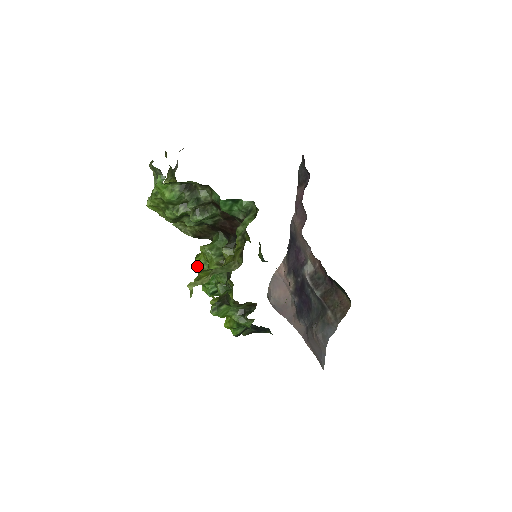
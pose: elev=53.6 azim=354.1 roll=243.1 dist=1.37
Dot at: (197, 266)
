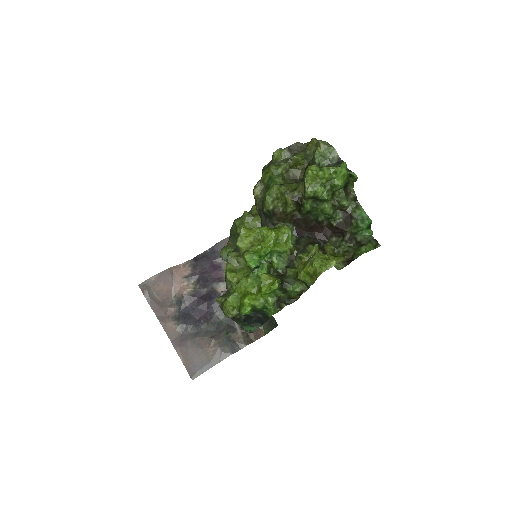
Dot at: (246, 233)
